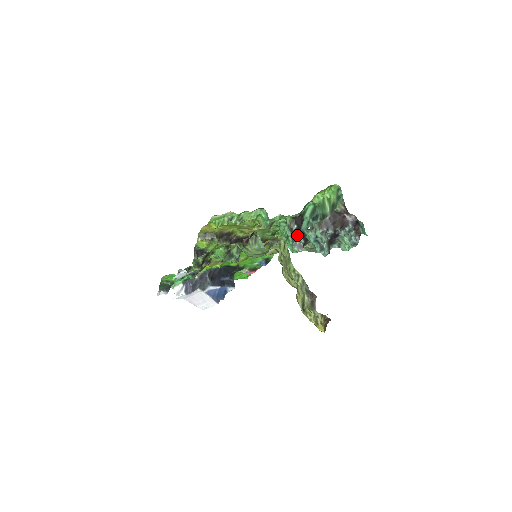
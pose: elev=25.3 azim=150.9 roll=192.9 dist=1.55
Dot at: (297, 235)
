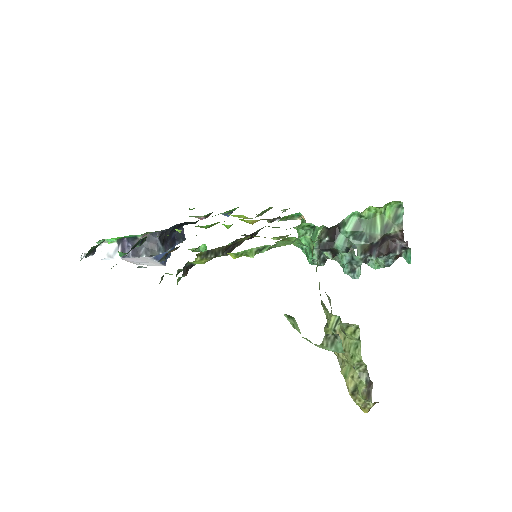
Dot at: (326, 250)
